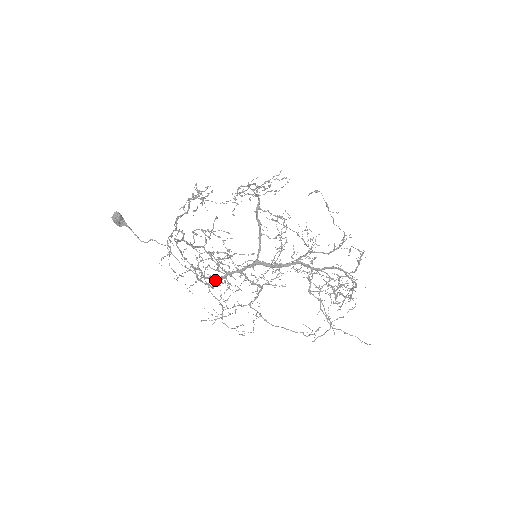
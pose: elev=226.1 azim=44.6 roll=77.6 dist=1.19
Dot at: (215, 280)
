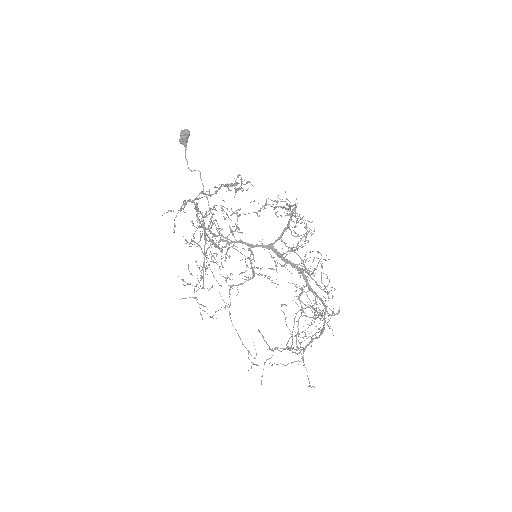
Dot at: occluded
